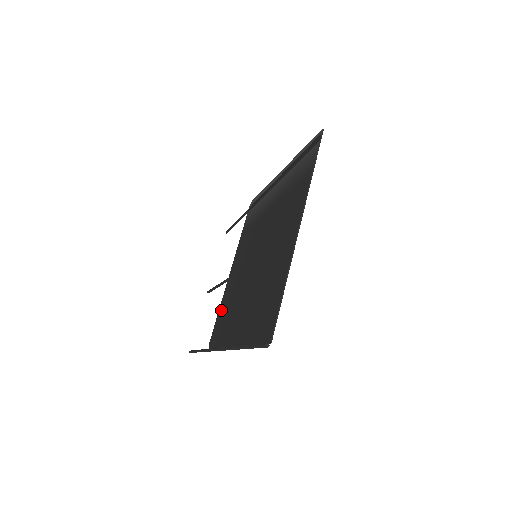
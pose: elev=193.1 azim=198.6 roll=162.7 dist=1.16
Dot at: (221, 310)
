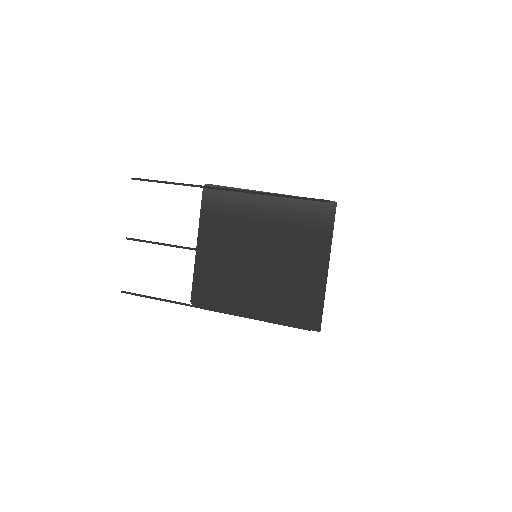
Dot at: (201, 279)
